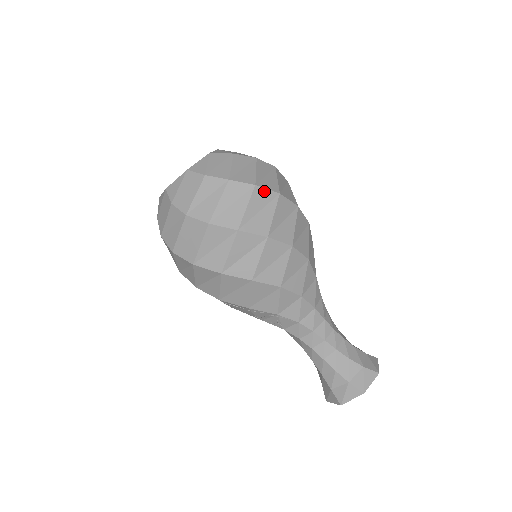
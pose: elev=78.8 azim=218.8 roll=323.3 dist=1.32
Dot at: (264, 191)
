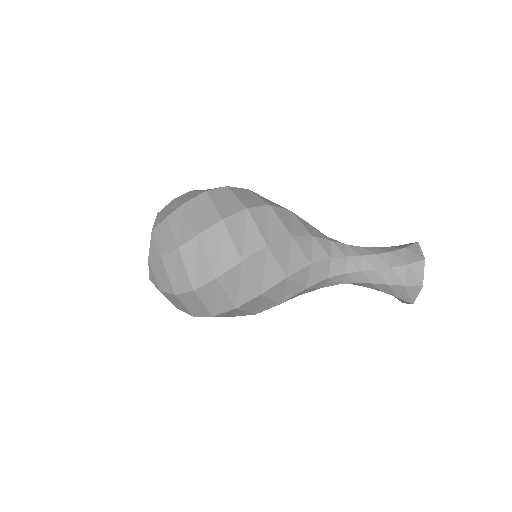
Dot at: (204, 287)
